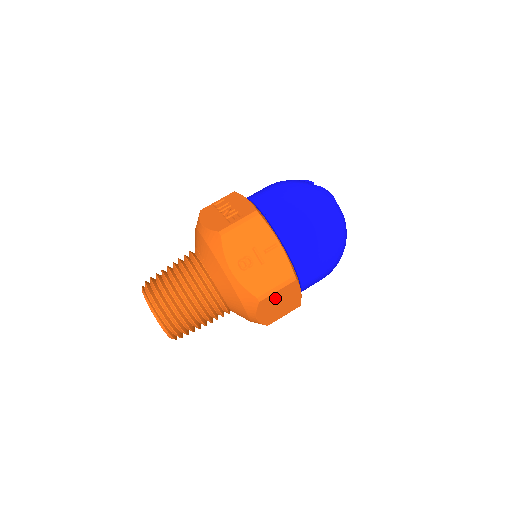
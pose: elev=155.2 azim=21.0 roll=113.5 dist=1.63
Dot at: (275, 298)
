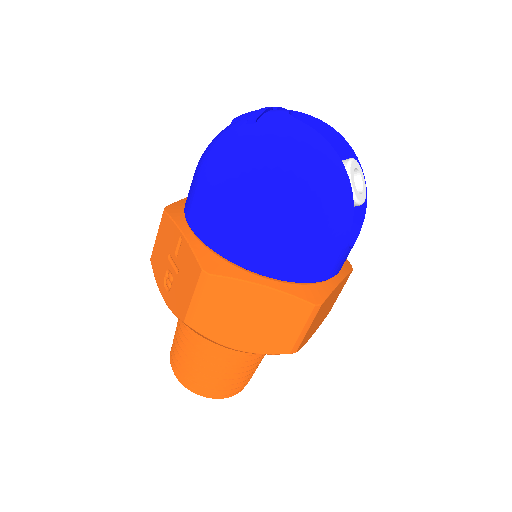
Dot at: (217, 313)
